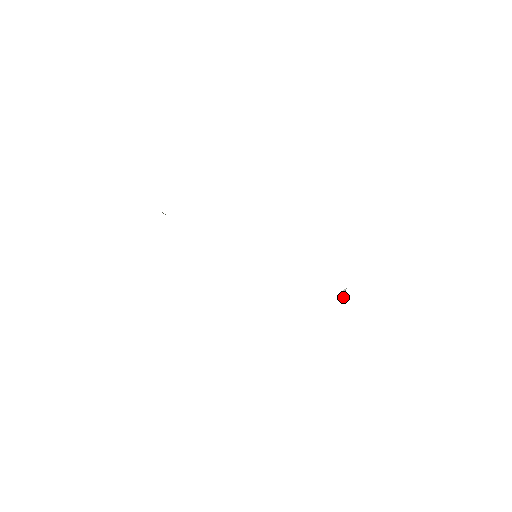
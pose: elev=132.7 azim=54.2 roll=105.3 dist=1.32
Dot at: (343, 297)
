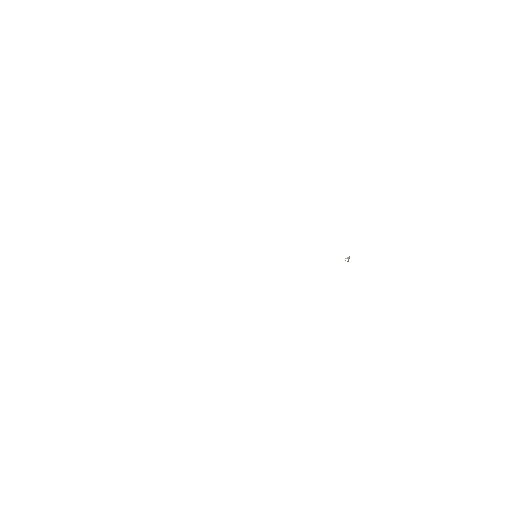
Dot at: (348, 261)
